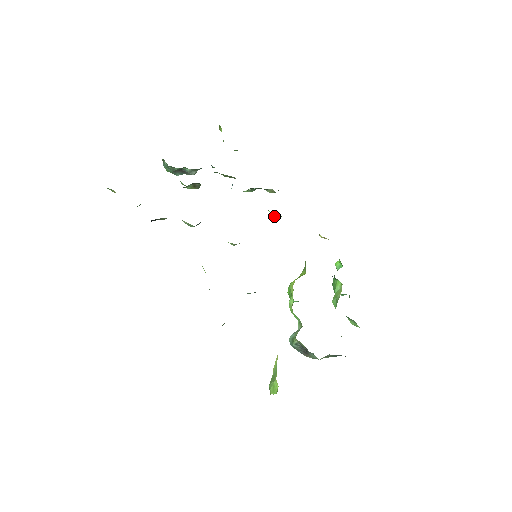
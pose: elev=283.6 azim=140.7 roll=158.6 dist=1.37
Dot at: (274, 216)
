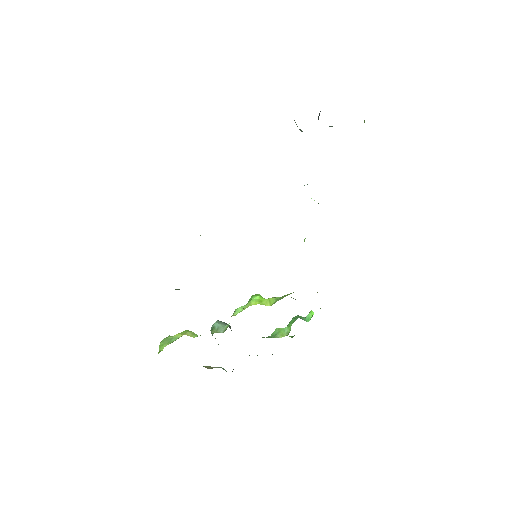
Dot at: occluded
